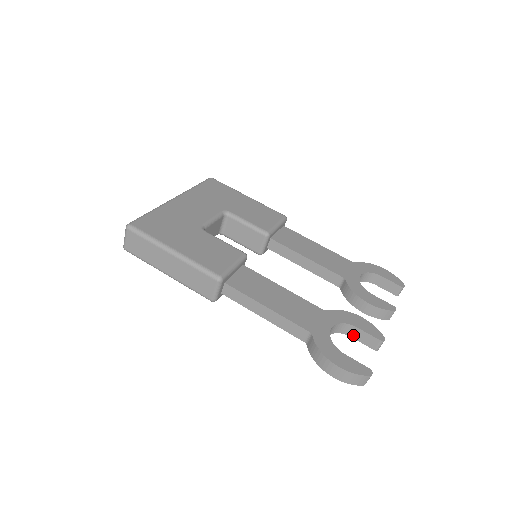
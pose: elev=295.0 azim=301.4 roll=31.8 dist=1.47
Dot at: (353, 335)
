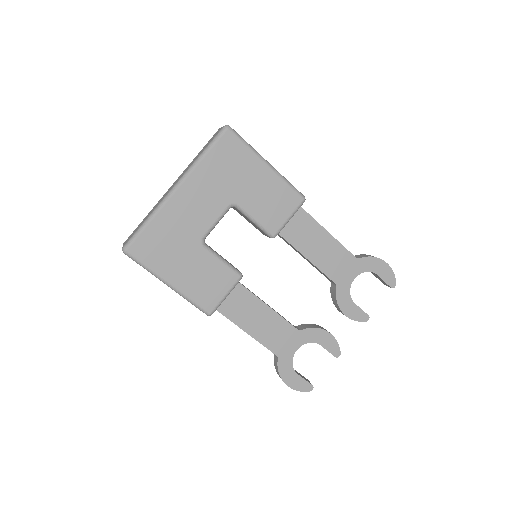
Dot at: occluded
